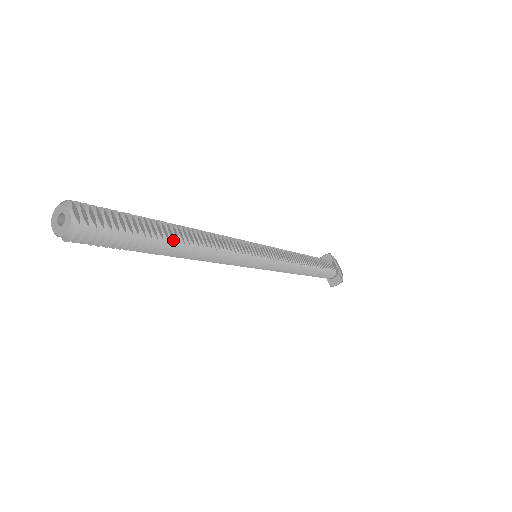
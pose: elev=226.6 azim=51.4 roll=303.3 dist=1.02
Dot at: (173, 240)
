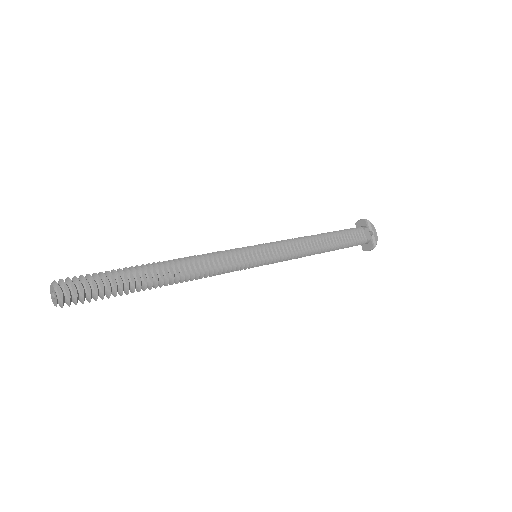
Dot at: (152, 282)
